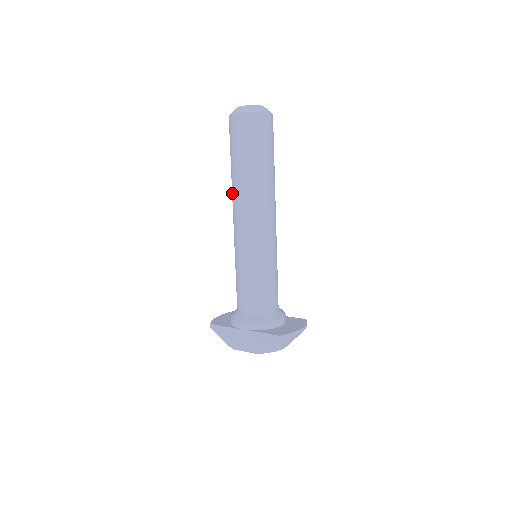
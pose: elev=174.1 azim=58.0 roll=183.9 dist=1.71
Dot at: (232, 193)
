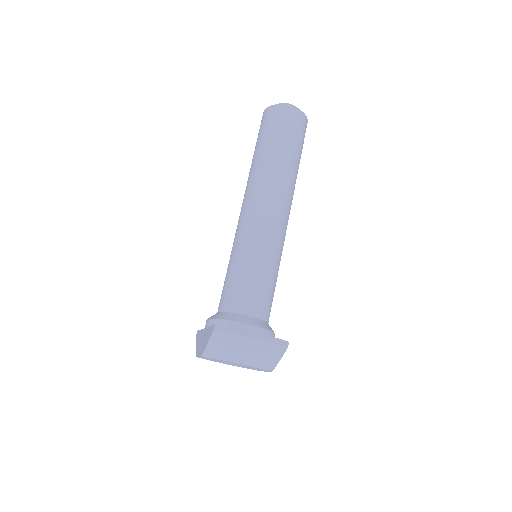
Dot at: occluded
